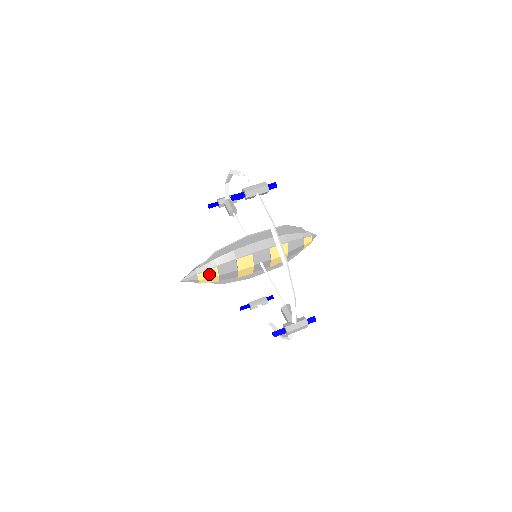
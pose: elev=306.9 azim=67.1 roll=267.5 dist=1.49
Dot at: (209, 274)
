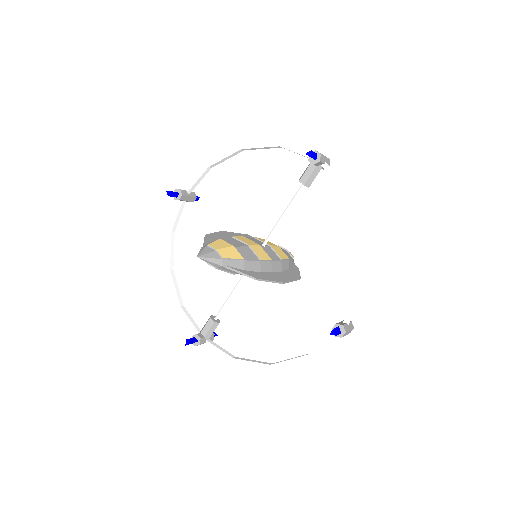
Dot at: (221, 245)
